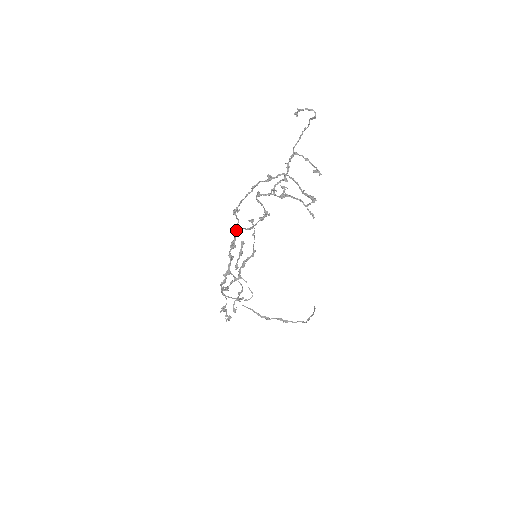
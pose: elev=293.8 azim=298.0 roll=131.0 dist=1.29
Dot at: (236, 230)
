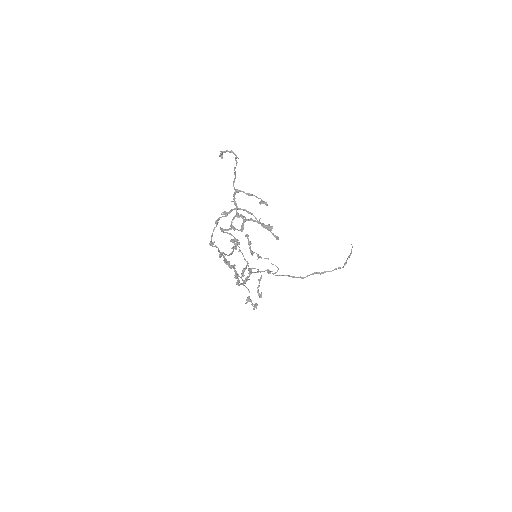
Dot at: (220, 256)
